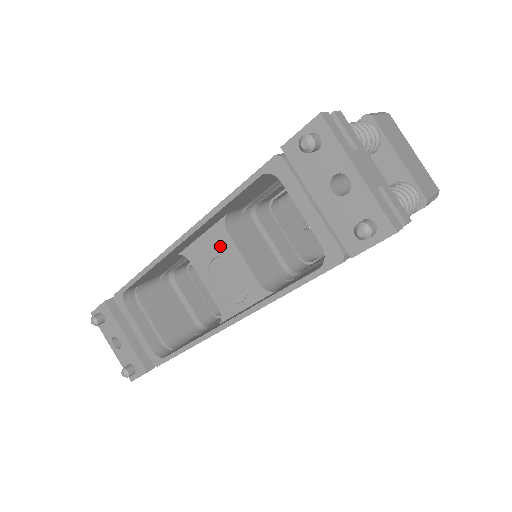
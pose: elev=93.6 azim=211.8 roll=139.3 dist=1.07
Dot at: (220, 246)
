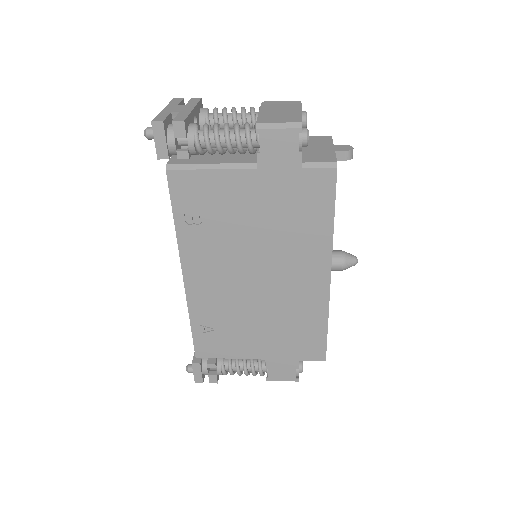
Dot at: occluded
